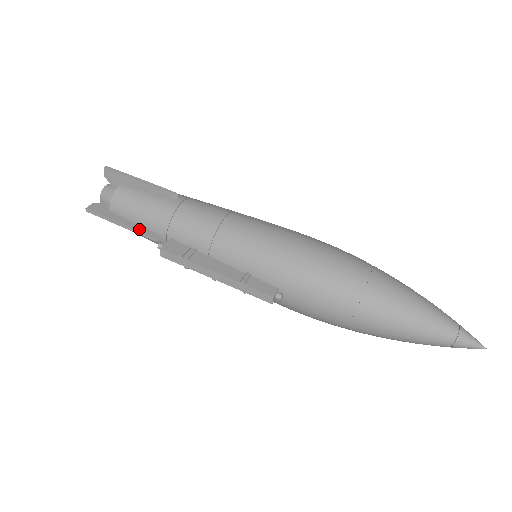
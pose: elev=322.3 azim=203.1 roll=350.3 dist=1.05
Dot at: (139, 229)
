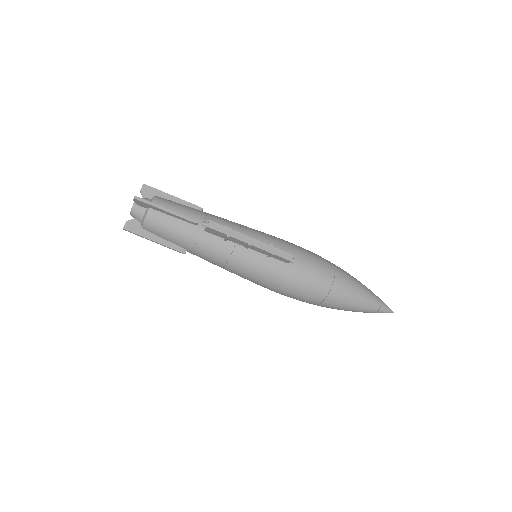
Dot at: (182, 215)
